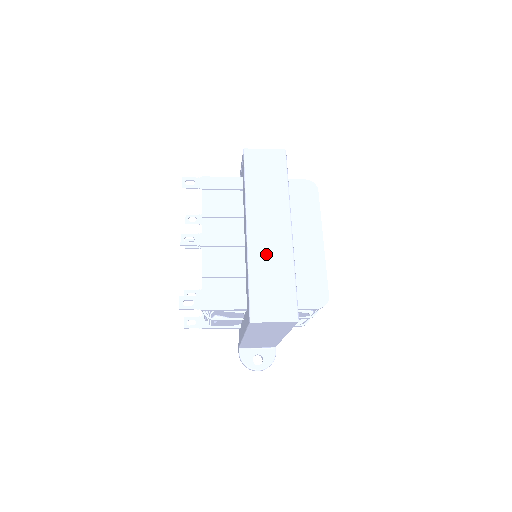
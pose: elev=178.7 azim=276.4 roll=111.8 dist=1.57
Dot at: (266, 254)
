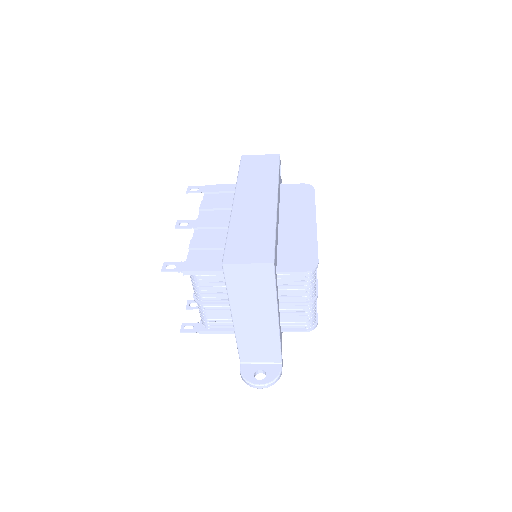
Dot at: (248, 217)
